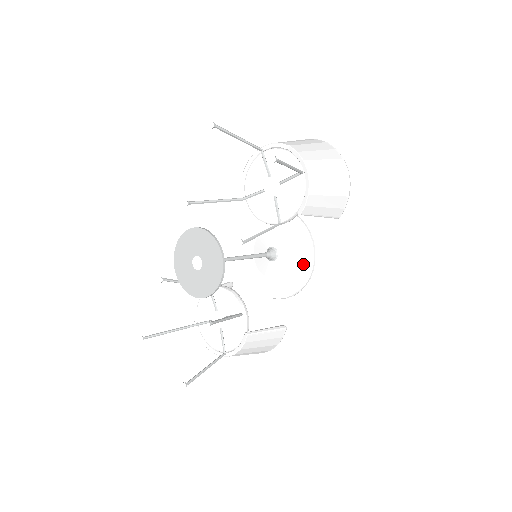
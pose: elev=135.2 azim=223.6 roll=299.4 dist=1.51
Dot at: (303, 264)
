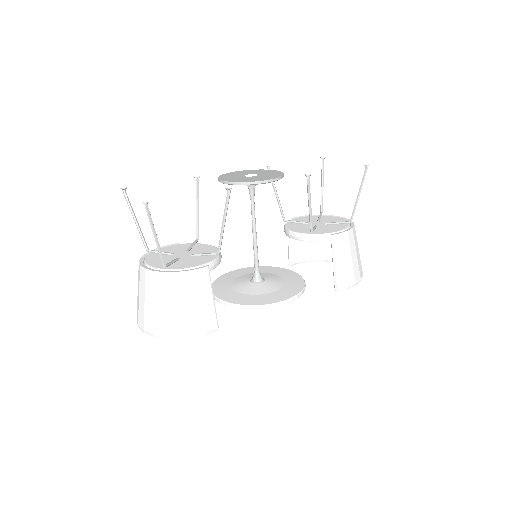
Dot at: (285, 293)
